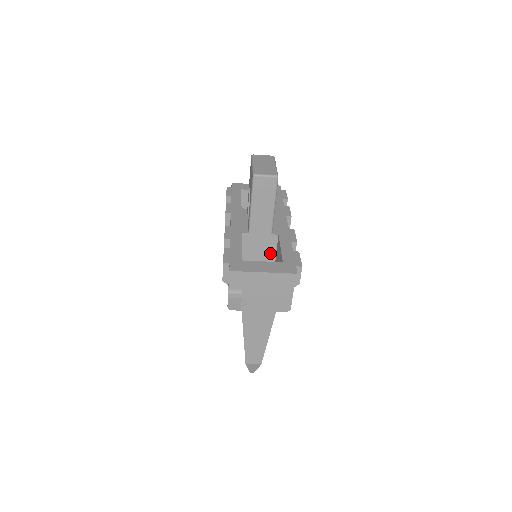
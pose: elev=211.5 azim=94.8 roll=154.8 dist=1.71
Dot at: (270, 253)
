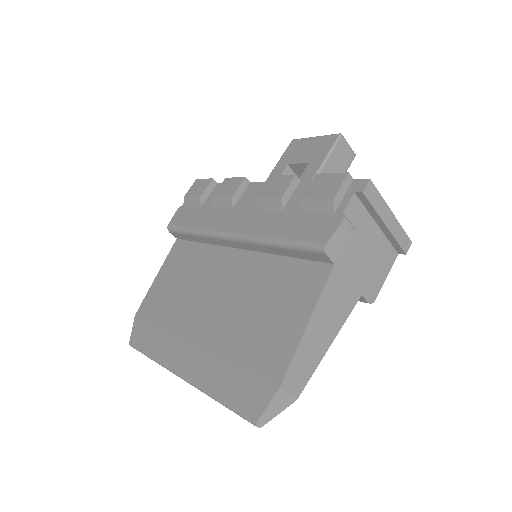
Dot at: occluded
